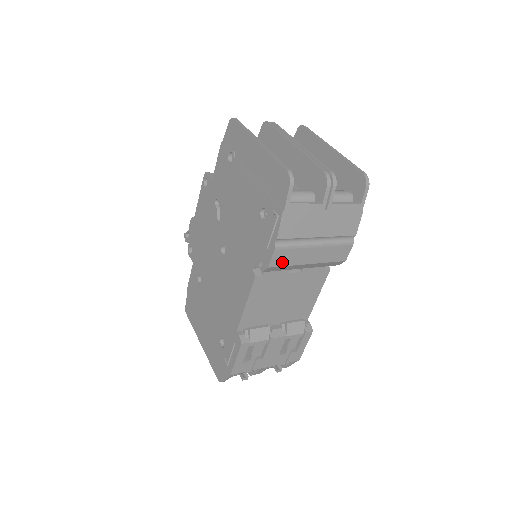
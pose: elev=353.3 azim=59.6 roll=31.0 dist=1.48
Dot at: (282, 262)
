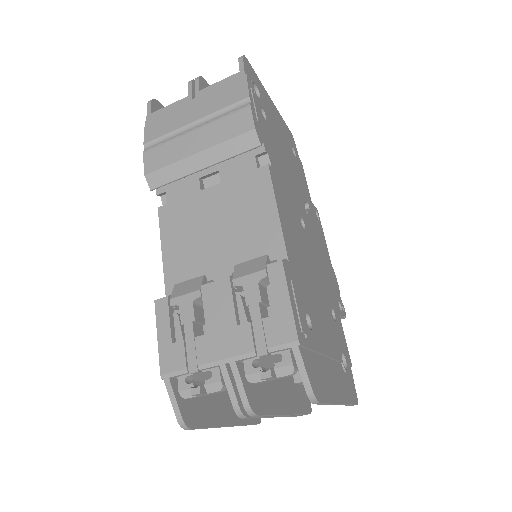
Dot at: (159, 164)
